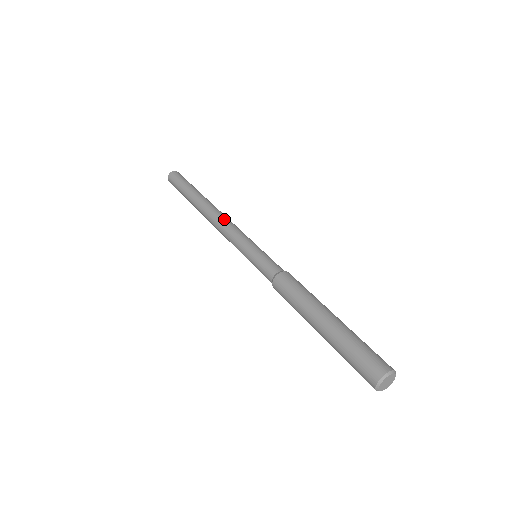
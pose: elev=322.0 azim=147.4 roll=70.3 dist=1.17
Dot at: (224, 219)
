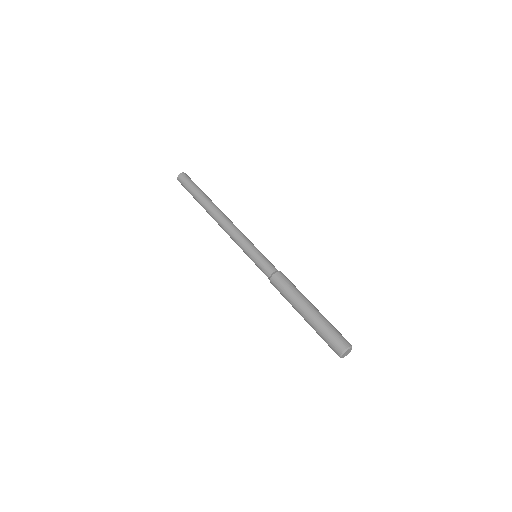
Dot at: (227, 226)
